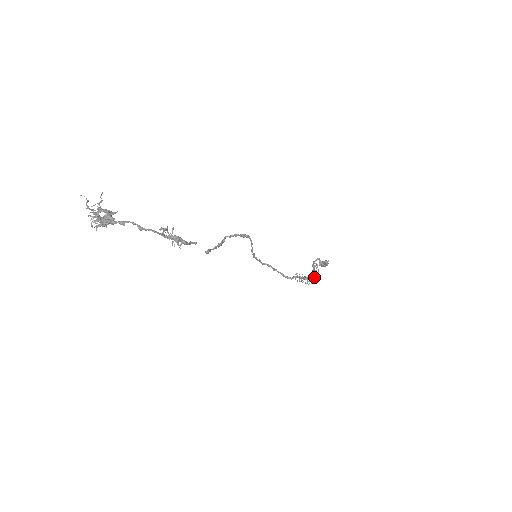
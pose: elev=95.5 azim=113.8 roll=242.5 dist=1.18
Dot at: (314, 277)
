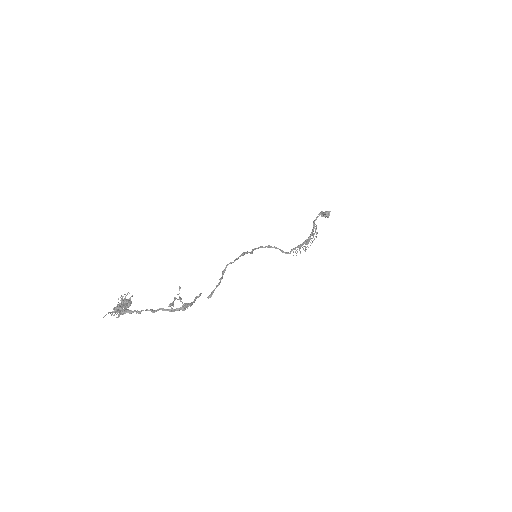
Dot at: (312, 241)
